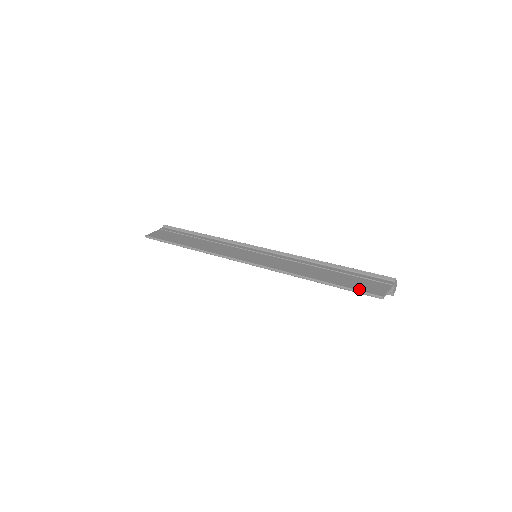
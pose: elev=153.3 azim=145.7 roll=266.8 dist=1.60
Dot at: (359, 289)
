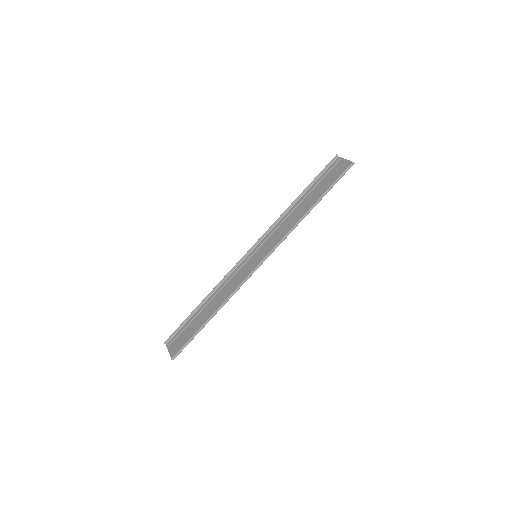
Dot at: (338, 177)
